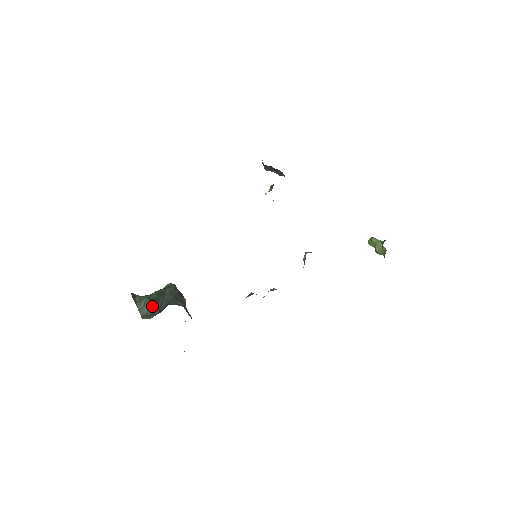
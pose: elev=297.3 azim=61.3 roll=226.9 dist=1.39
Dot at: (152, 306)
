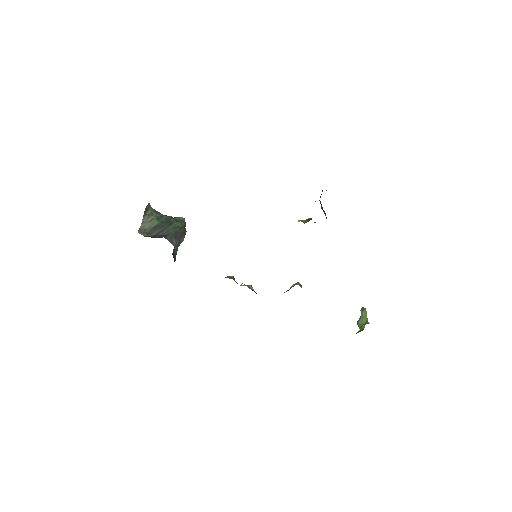
Dot at: (154, 226)
